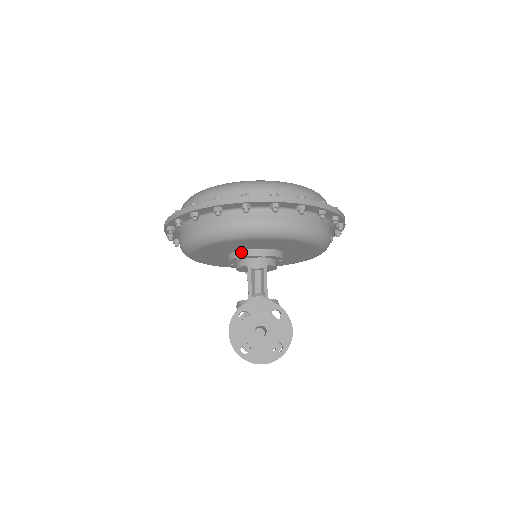
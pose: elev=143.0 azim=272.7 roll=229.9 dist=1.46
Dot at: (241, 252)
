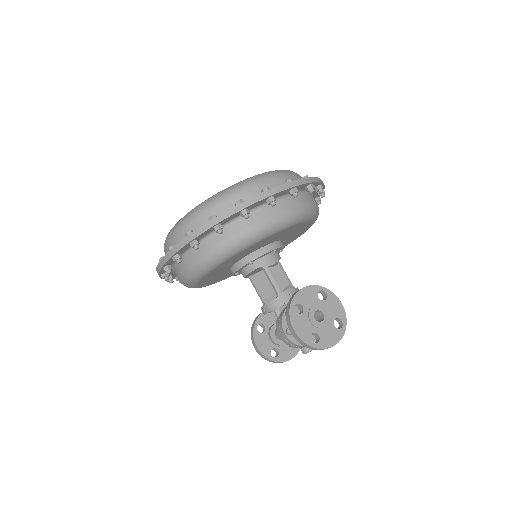
Dot at: (253, 254)
